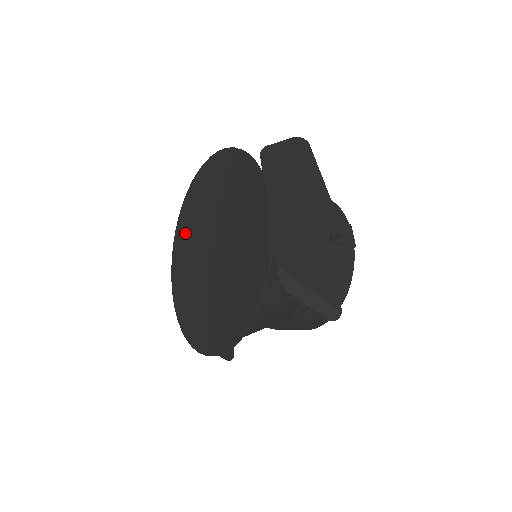
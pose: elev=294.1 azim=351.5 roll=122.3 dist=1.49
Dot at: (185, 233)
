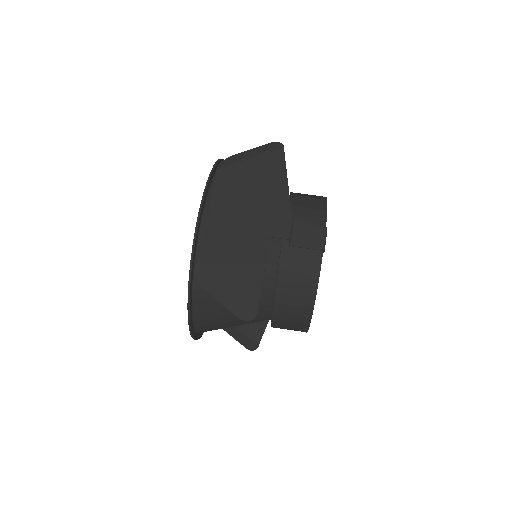
Dot at: occluded
